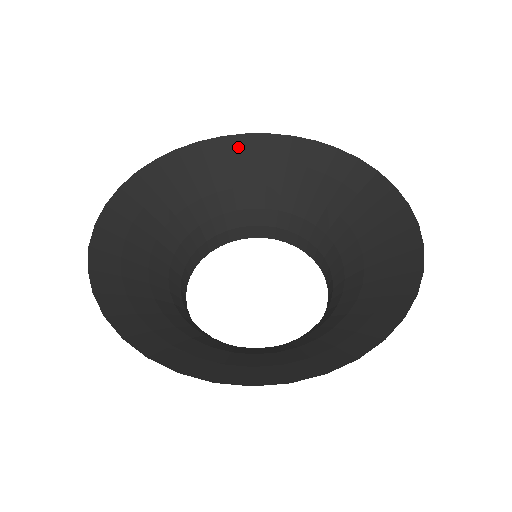
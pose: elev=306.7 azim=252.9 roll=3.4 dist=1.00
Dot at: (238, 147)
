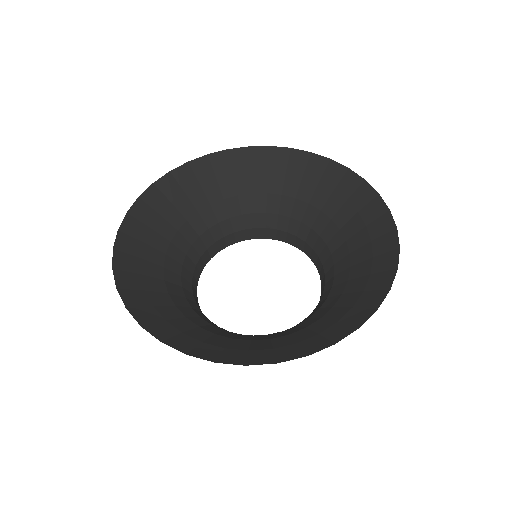
Dot at: (262, 157)
